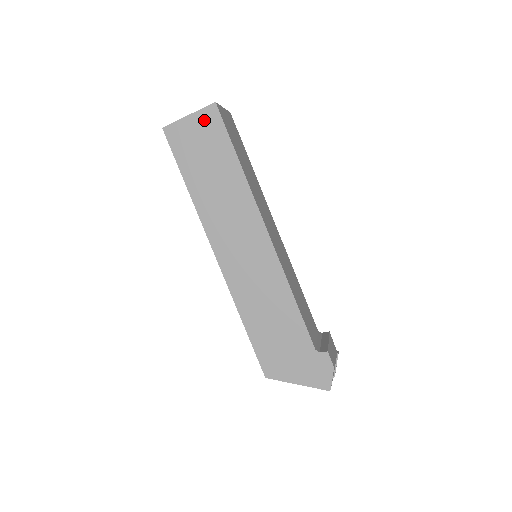
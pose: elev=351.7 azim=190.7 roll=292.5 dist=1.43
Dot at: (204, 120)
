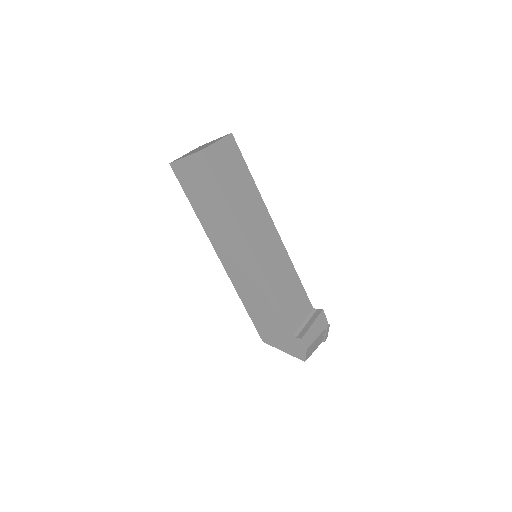
Dot at: (196, 163)
